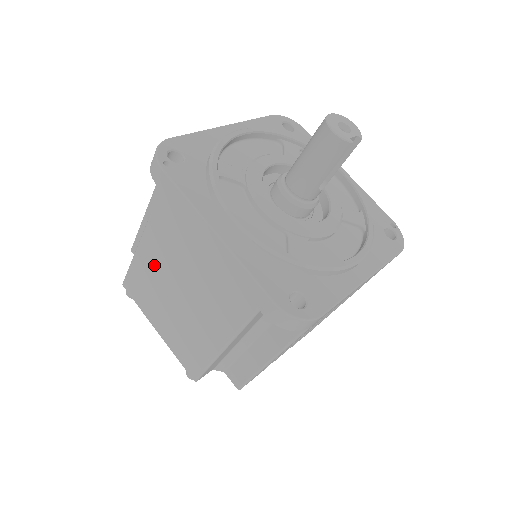
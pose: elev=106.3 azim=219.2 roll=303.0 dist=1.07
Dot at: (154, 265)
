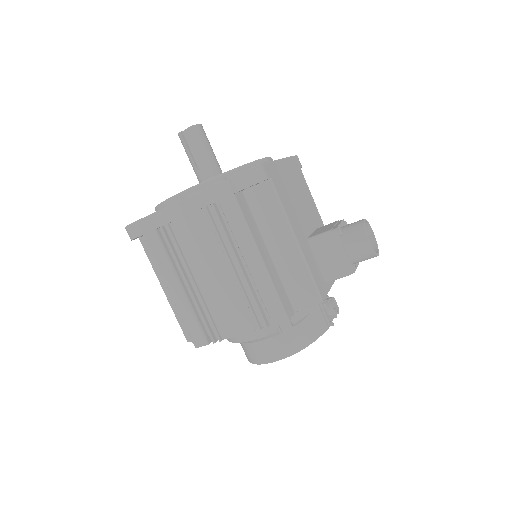
Dot at: occluded
